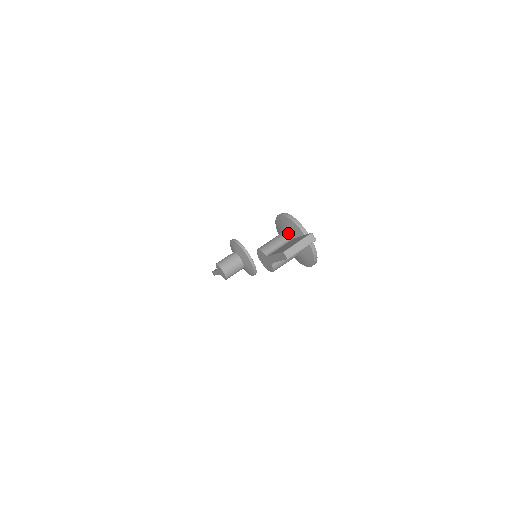
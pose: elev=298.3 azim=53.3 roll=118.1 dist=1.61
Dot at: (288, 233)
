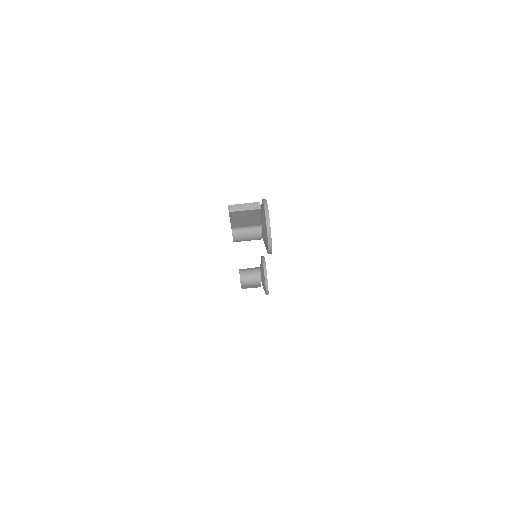
Dot at: occluded
